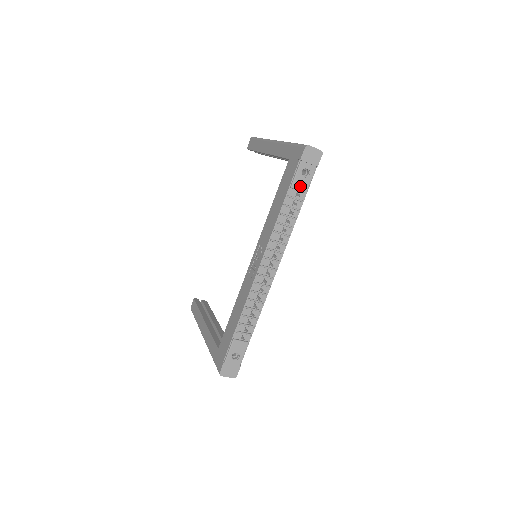
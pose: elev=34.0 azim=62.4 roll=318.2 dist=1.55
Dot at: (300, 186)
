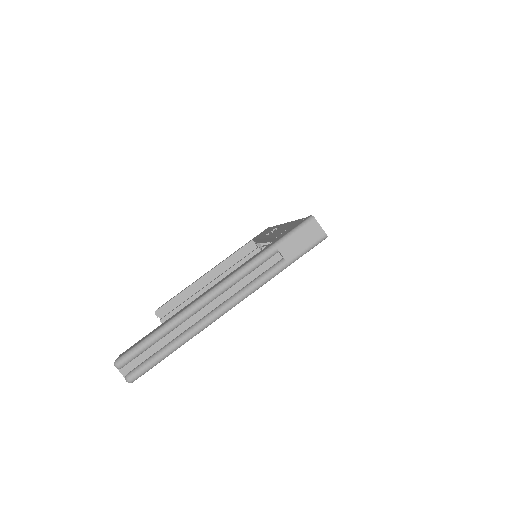
Dot at: occluded
